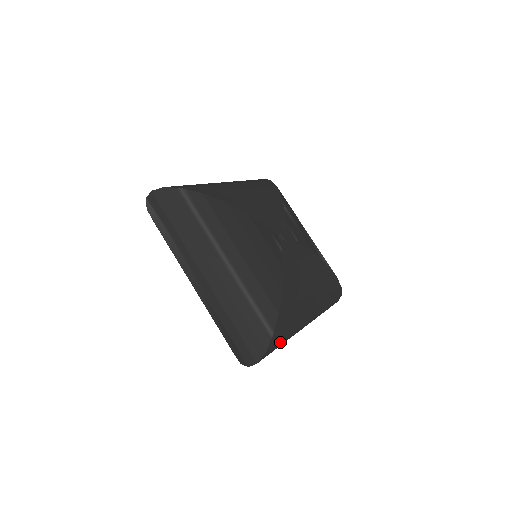
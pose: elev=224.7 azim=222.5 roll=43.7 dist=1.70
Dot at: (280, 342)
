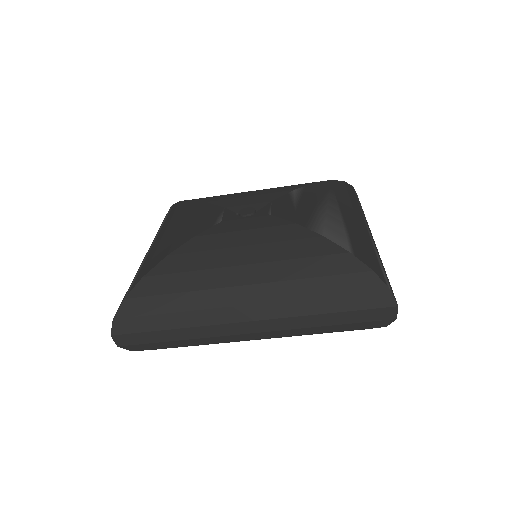
Dot at: (155, 318)
